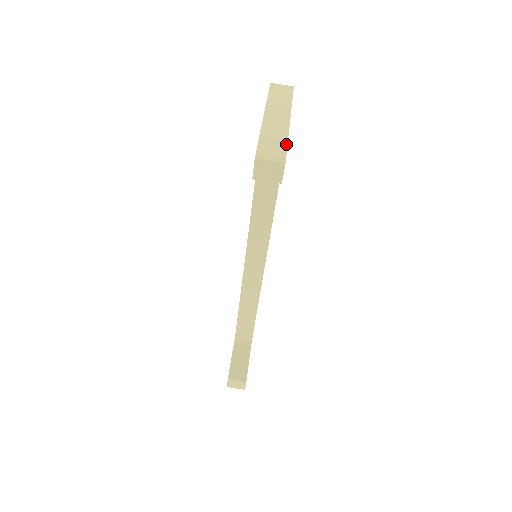
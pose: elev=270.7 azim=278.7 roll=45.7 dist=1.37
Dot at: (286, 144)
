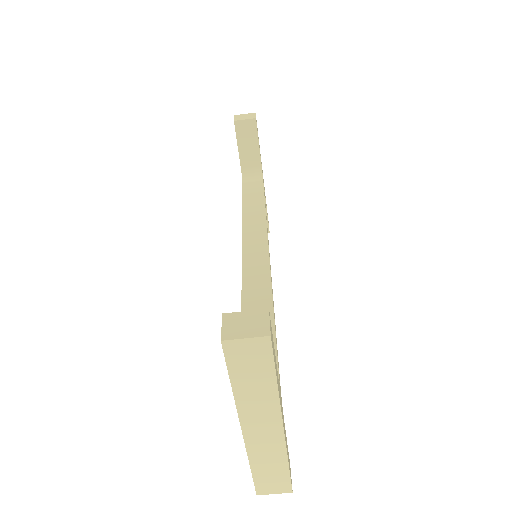
Dot at: (287, 470)
